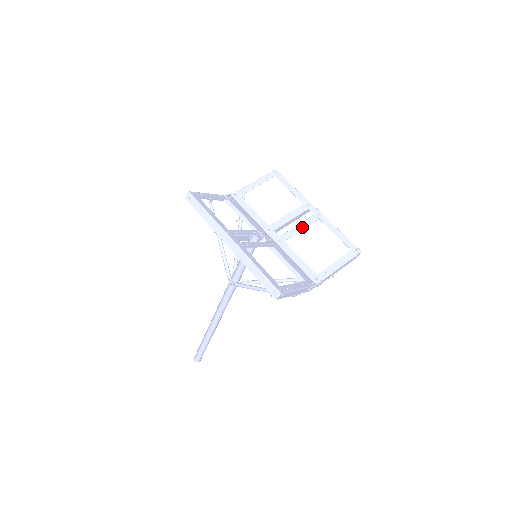
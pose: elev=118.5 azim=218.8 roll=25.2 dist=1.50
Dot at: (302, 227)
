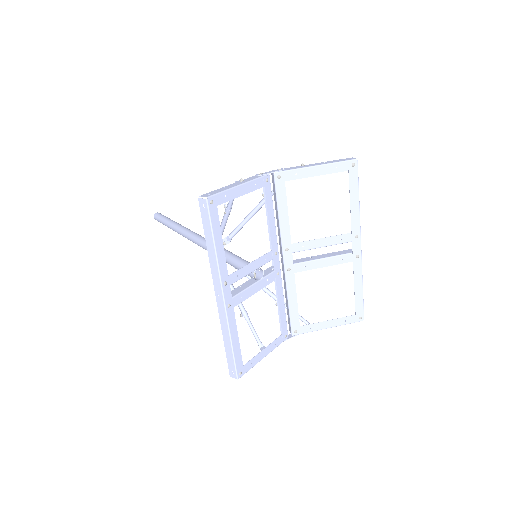
Dot at: (327, 264)
